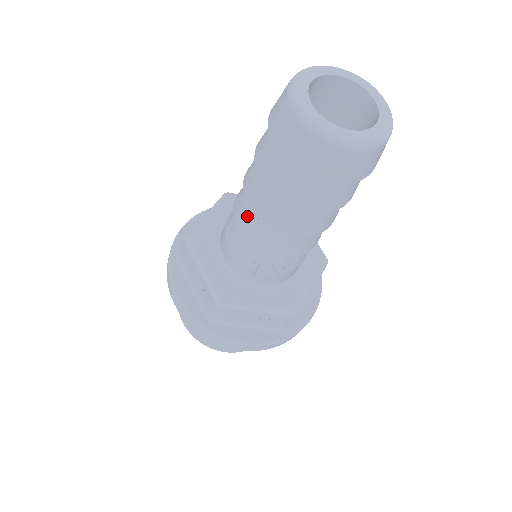
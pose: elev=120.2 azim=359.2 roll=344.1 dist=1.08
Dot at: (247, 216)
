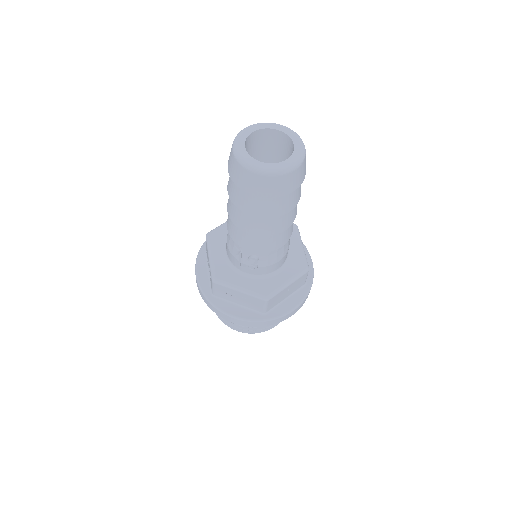
Dot at: occluded
